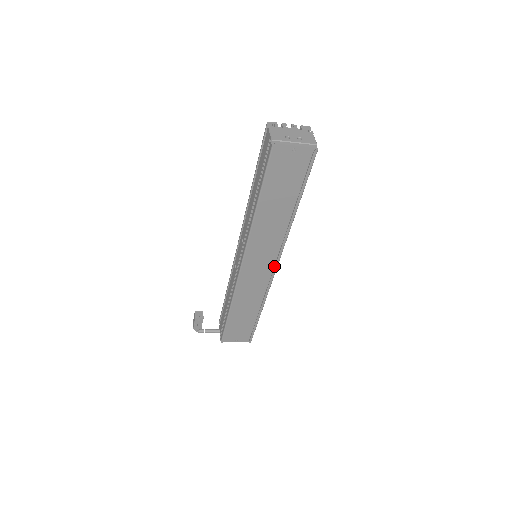
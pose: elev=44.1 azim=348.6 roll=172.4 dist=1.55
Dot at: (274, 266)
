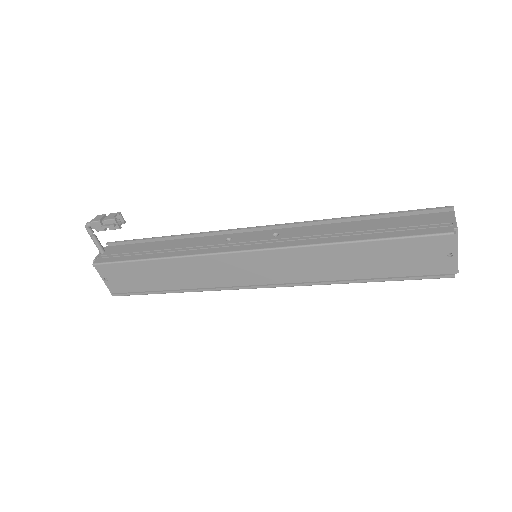
Dot at: (261, 284)
